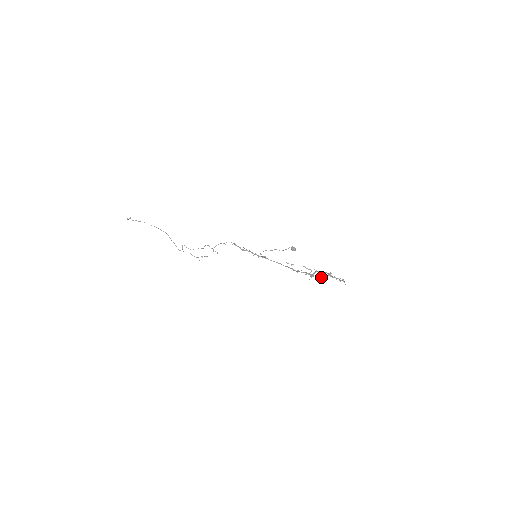
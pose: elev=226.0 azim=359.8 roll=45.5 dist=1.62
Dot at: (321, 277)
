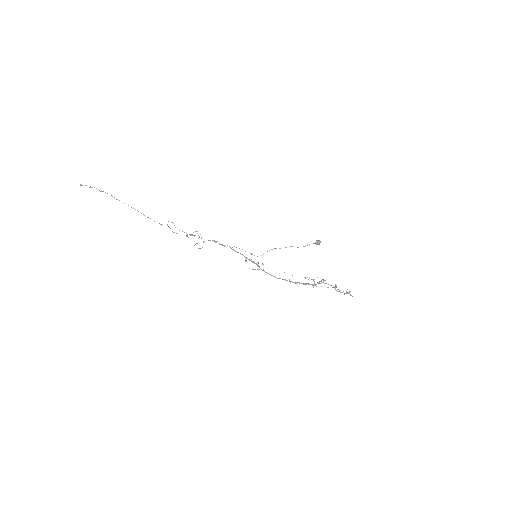
Dot at: occluded
